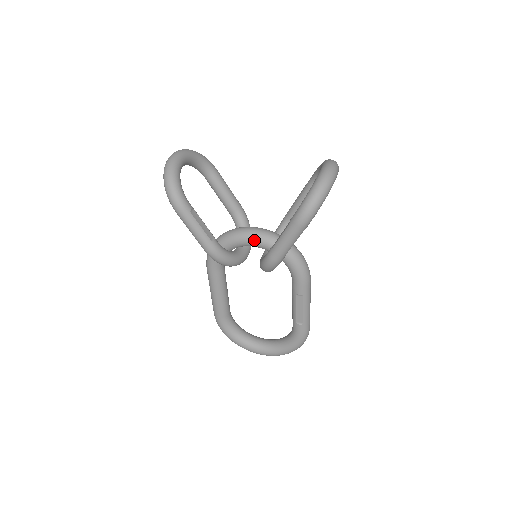
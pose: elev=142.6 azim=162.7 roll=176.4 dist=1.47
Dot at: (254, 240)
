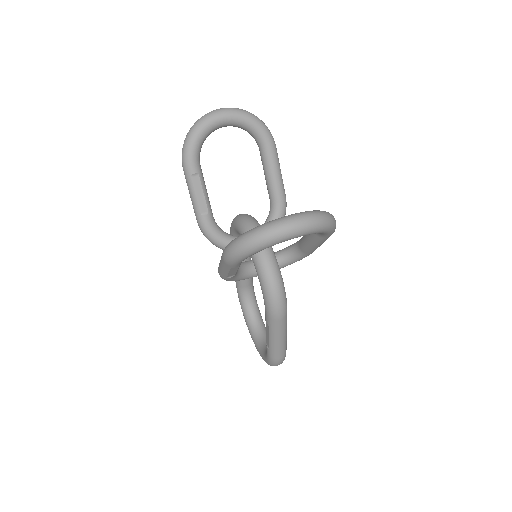
Dot at: occluded
